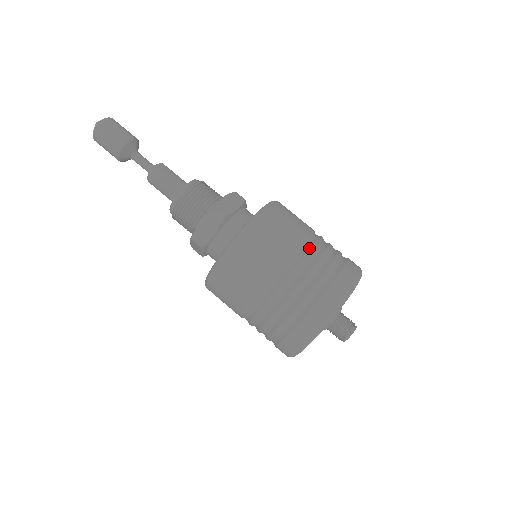
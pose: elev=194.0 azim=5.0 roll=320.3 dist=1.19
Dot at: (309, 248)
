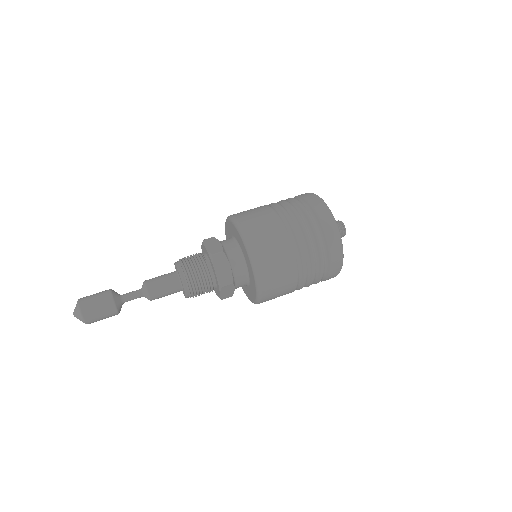
Dot at: (299, 250)
